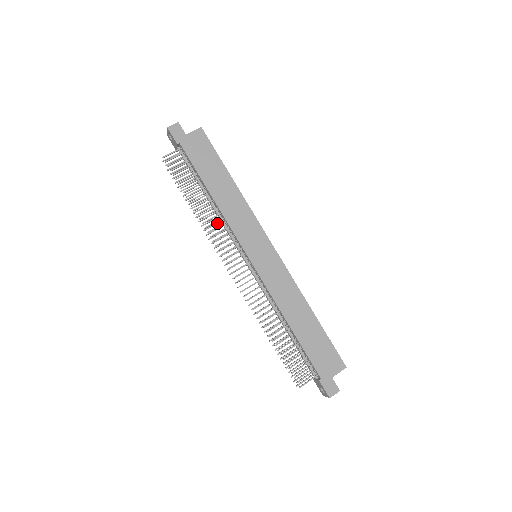
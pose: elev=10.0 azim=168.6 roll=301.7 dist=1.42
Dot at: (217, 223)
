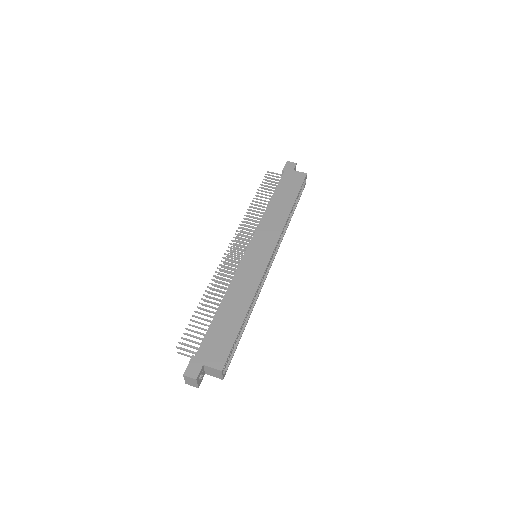
Dot at: (257, 224)
